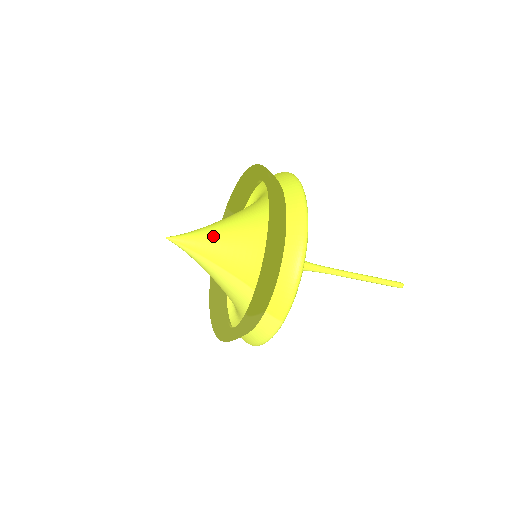
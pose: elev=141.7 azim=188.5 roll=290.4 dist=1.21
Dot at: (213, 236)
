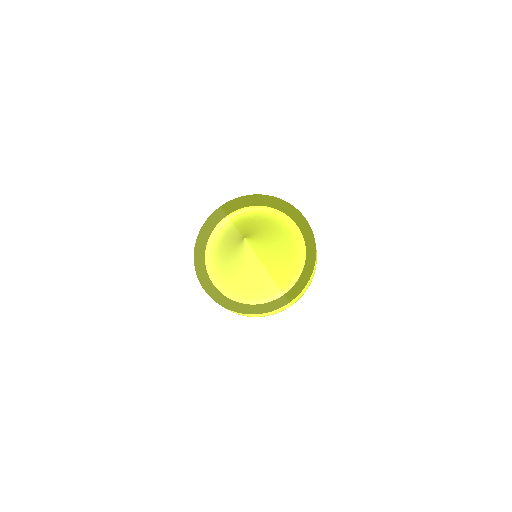
Dot at: (266, 244)
